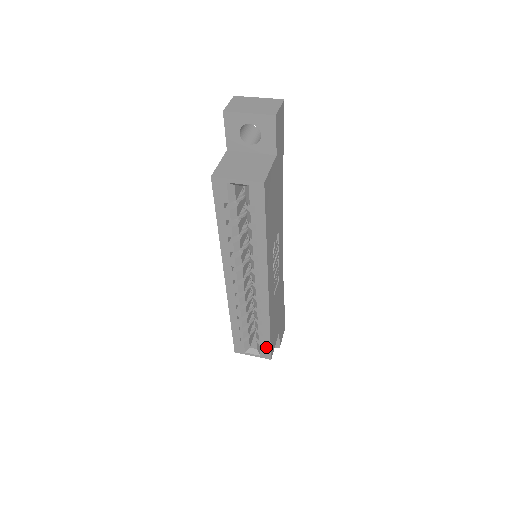
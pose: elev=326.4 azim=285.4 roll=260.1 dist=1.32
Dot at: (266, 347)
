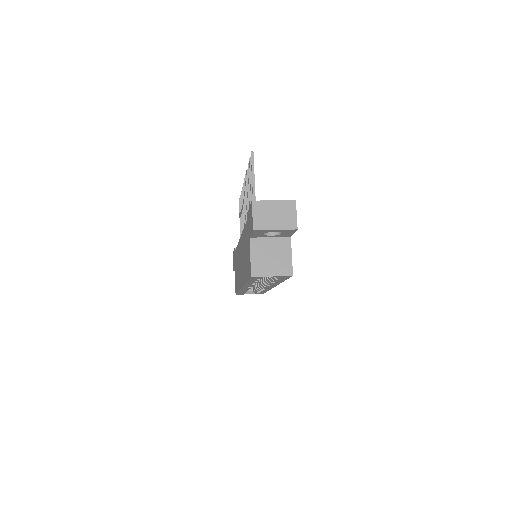
Dot at: occluded
